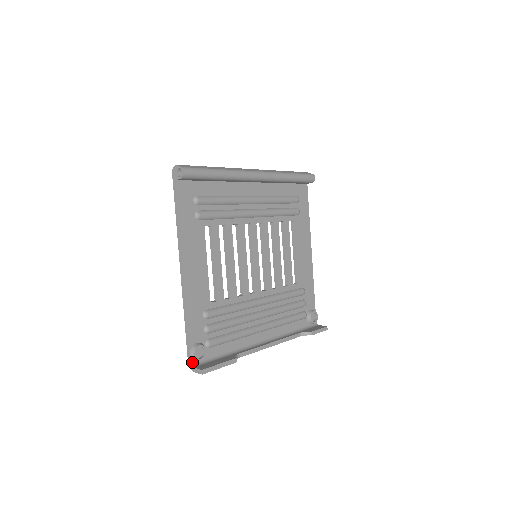
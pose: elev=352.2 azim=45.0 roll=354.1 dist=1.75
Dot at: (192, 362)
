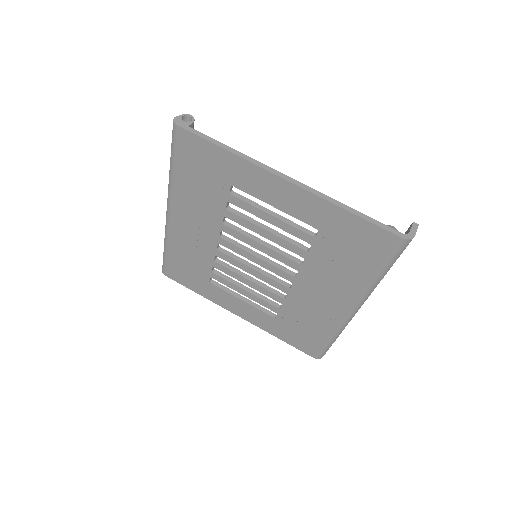
Dot at: (401, 235)
